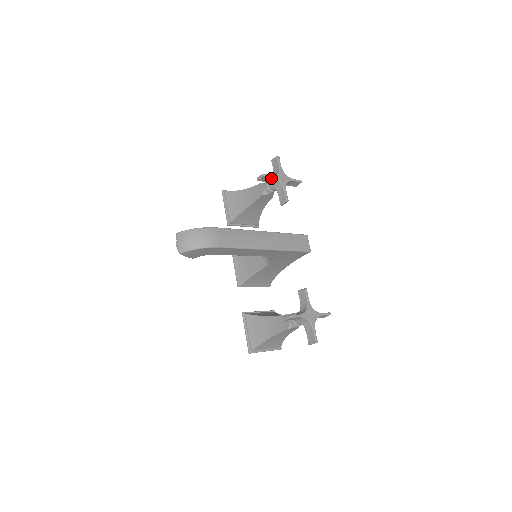
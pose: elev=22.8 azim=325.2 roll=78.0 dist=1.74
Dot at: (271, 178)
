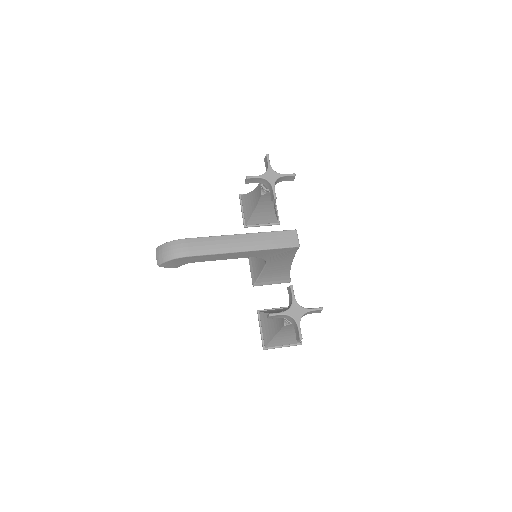
Dot at: (257, 178)
